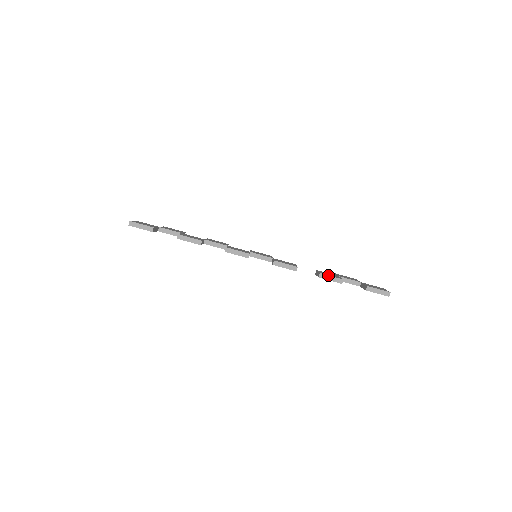
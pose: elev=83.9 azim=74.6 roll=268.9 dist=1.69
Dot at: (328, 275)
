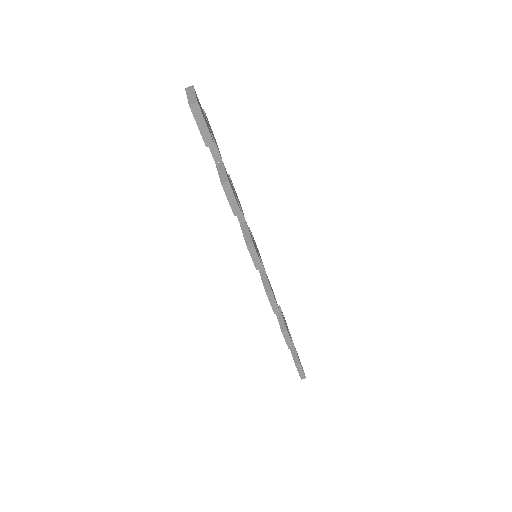
Dot at: occluded
